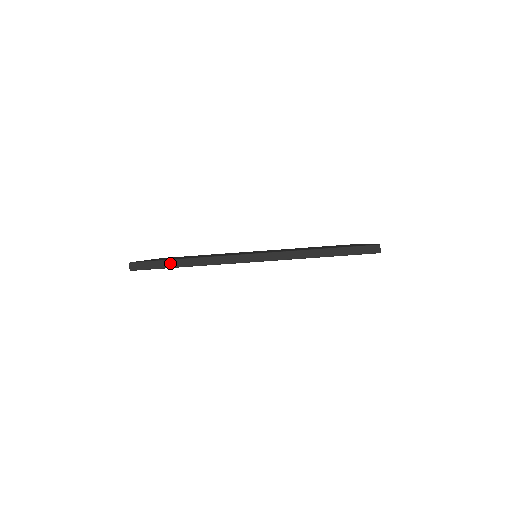
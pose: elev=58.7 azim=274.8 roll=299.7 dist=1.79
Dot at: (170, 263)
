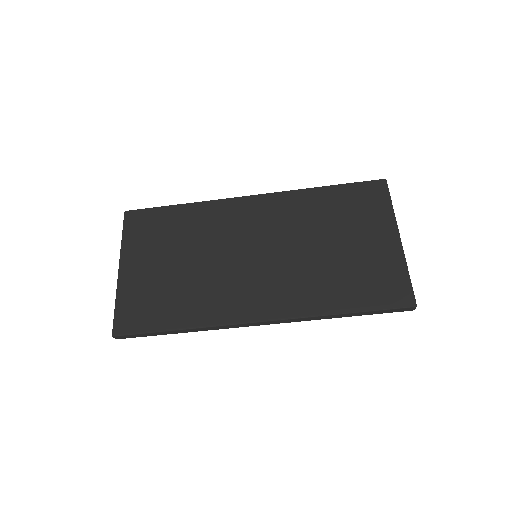
Dot at: (161, 333)
